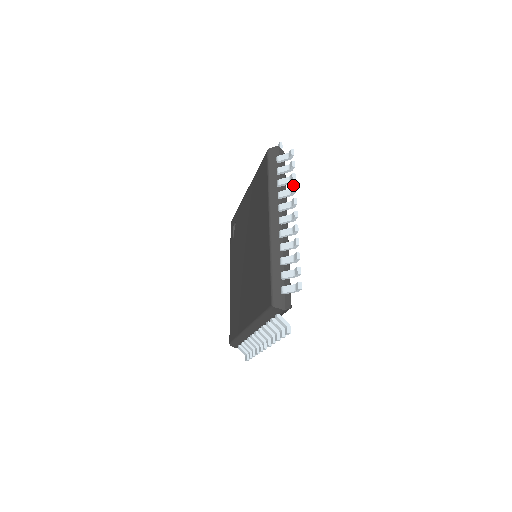
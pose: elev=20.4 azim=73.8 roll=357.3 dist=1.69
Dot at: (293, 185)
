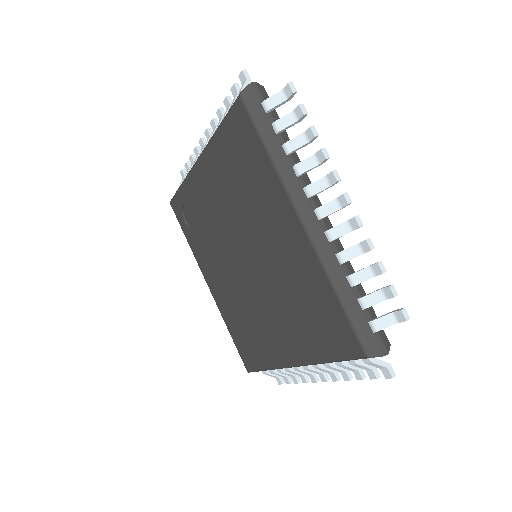
Dot at: (321, 148)
